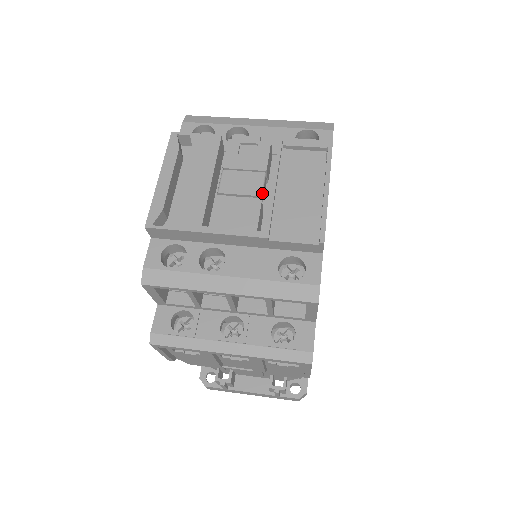
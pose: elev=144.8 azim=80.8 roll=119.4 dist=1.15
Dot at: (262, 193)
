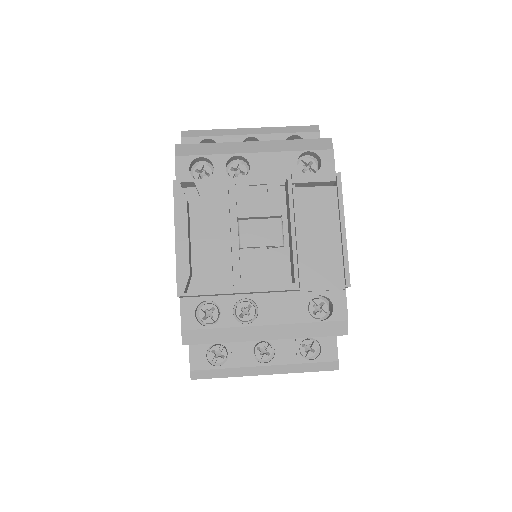
Dot at: (283, 241)
